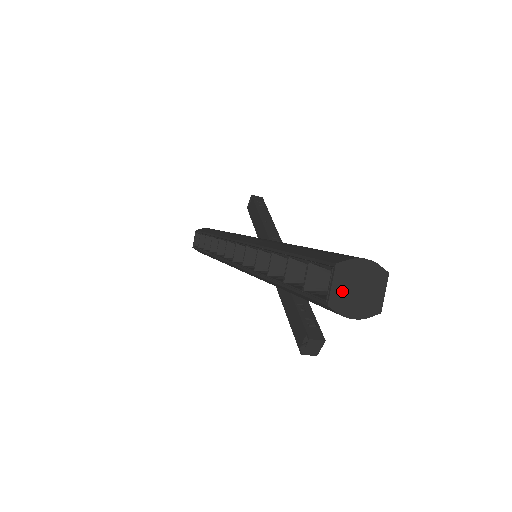
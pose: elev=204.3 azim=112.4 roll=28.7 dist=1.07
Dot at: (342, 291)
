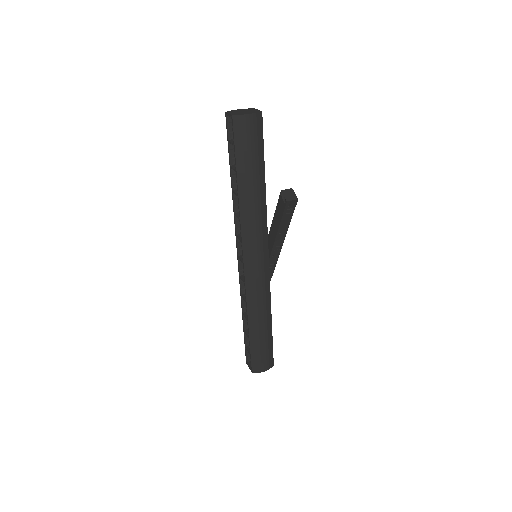
Dot at: occluded
